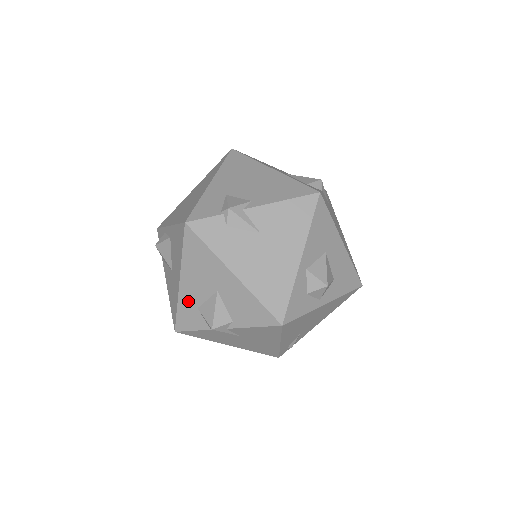
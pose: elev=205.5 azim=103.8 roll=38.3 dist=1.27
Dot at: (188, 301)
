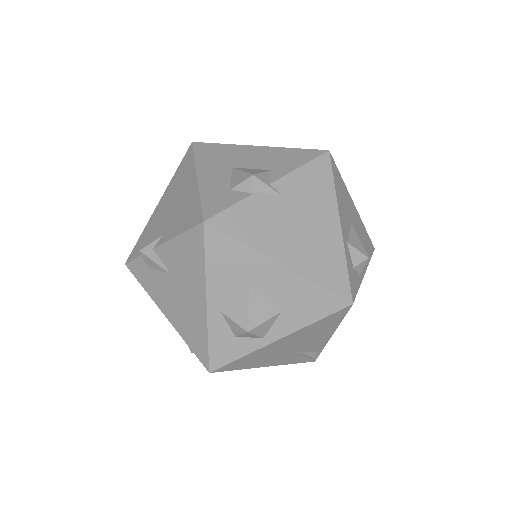
Dot at: occluded
